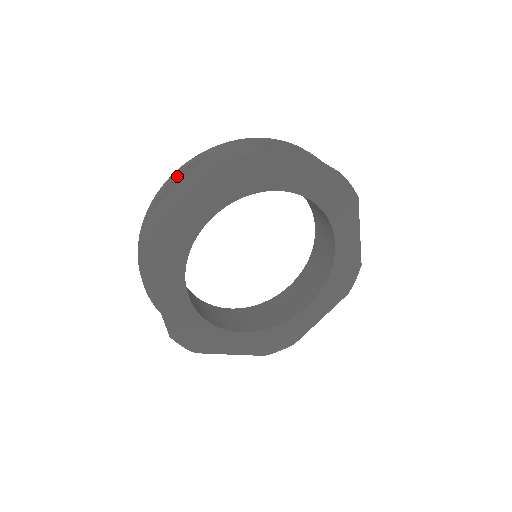
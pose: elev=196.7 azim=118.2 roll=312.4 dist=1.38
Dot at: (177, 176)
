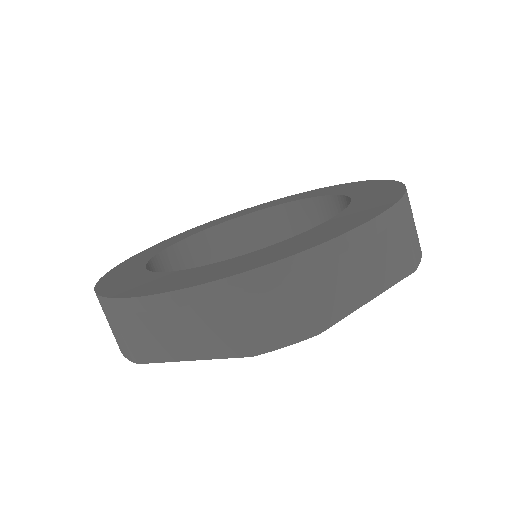
Dot at: (165, 308)
